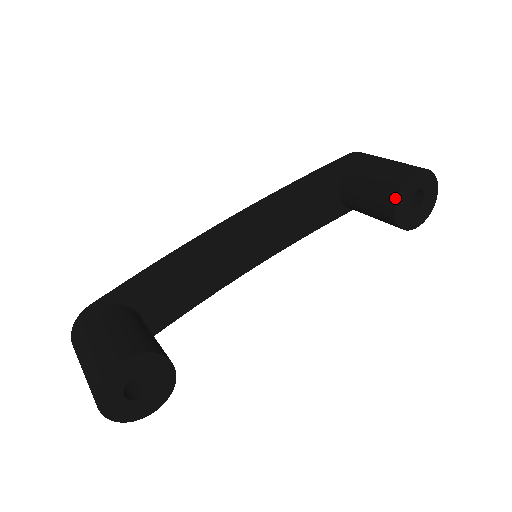
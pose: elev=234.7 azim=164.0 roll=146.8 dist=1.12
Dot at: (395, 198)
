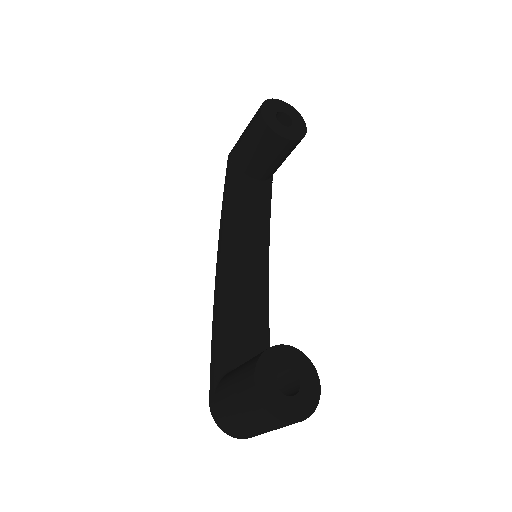
Dot at: (271, 130)
